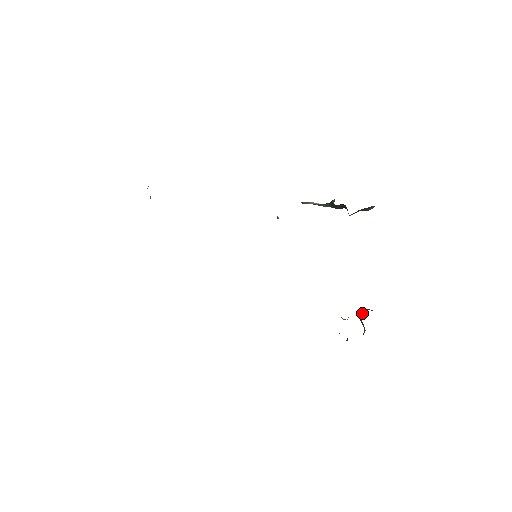
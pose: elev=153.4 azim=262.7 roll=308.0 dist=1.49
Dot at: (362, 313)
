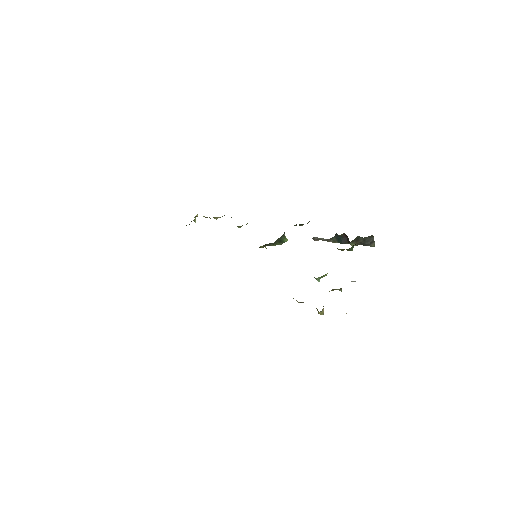
Dot at: occluded
